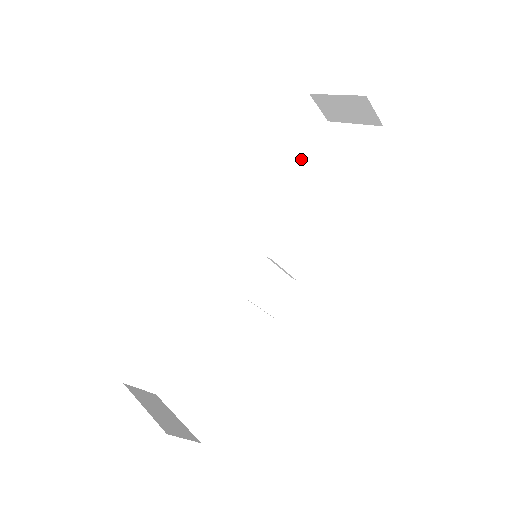
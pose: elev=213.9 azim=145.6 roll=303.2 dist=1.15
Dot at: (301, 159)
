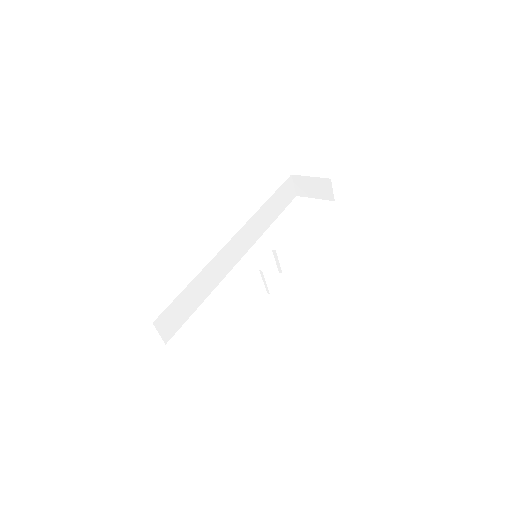
Dot at: (280, 213)
